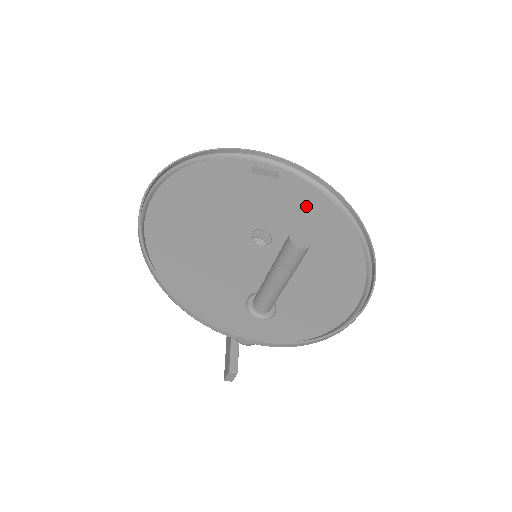
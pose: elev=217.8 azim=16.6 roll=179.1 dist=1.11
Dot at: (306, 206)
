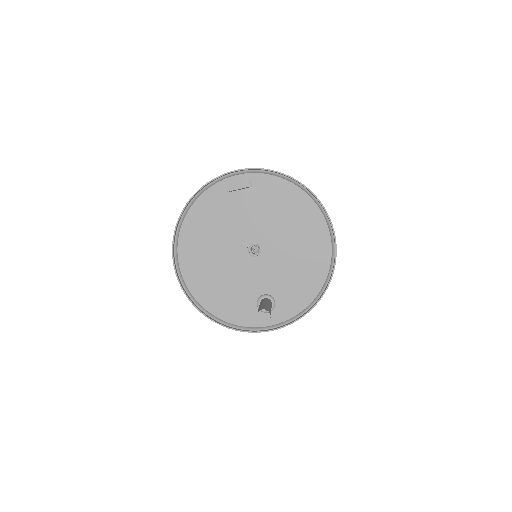
Dot at: (279, 204)
